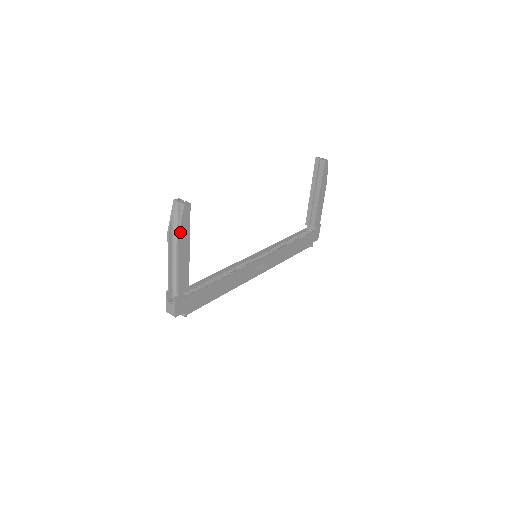
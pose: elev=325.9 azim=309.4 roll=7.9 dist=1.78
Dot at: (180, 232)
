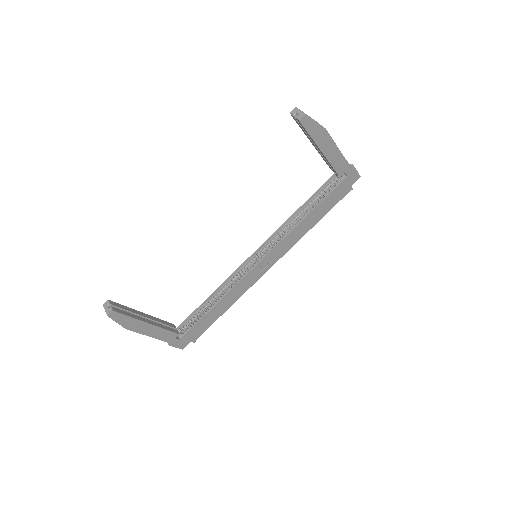
Dot at: (124, 326)
